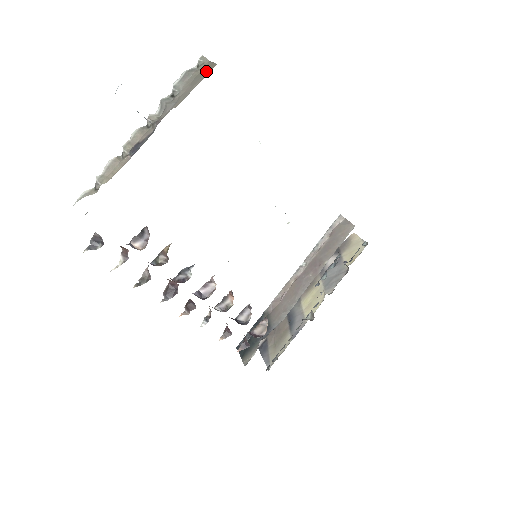
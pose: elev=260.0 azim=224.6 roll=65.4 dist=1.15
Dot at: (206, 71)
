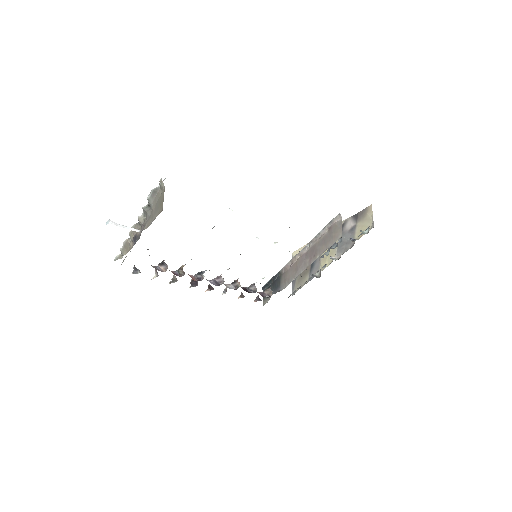
Dot at: (160, 206)
